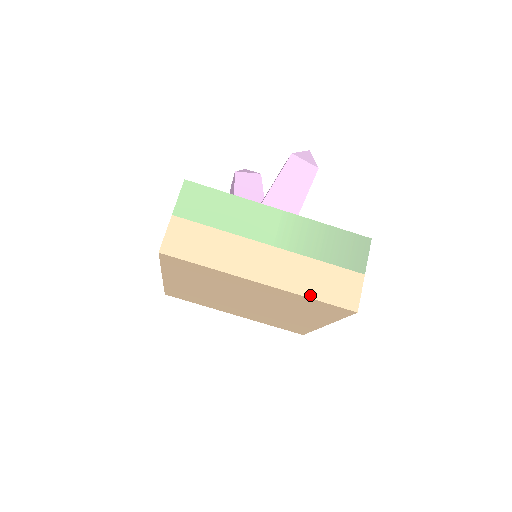
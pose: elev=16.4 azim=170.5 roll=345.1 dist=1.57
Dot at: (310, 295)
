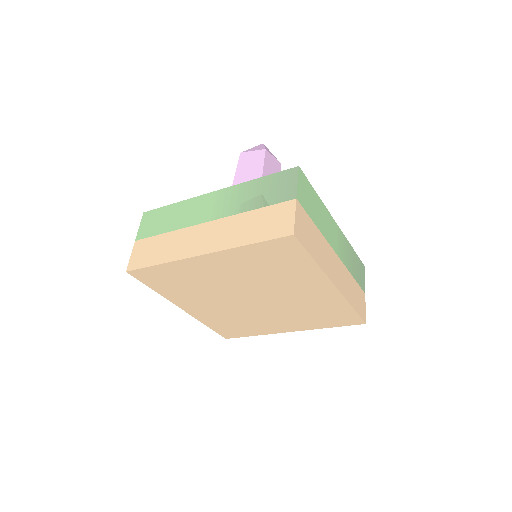
Dot at: (245, 243)
